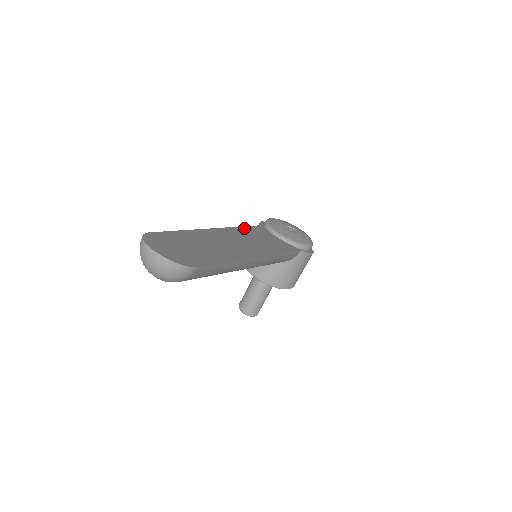
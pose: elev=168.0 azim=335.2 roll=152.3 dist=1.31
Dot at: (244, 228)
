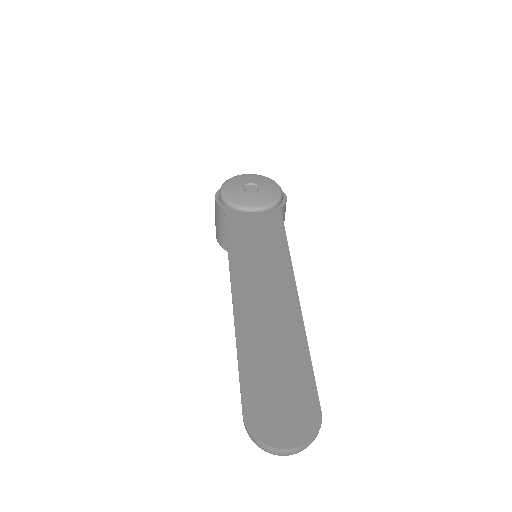
Dot at: (231, 244)
